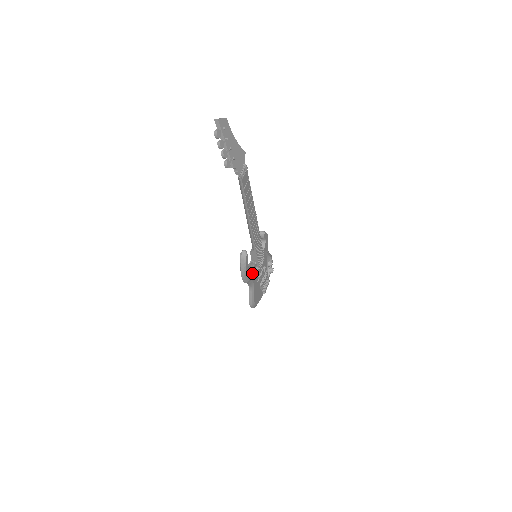
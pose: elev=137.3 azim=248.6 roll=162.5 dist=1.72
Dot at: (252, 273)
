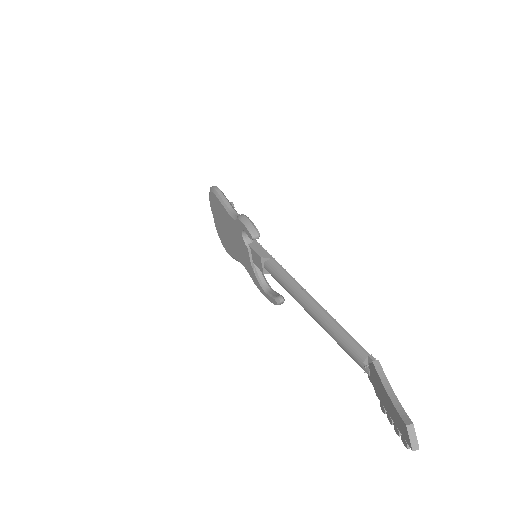
Dot at: occluded
